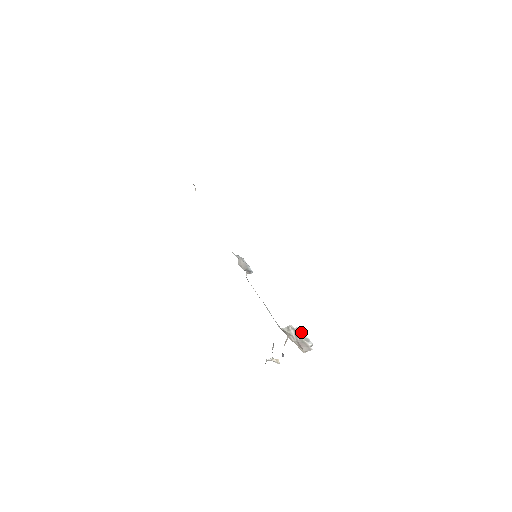
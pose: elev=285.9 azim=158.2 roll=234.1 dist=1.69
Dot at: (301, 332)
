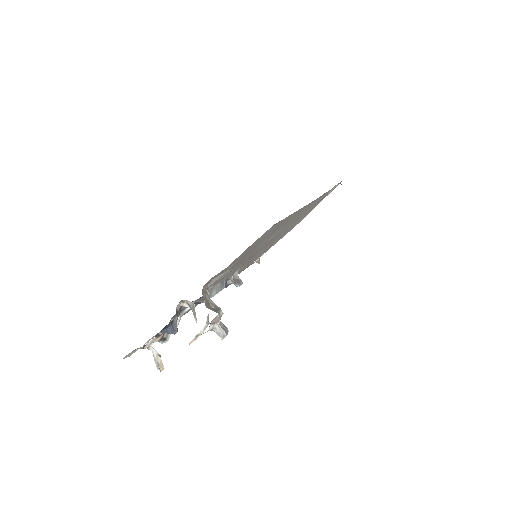
Dot at: (226, 329)
